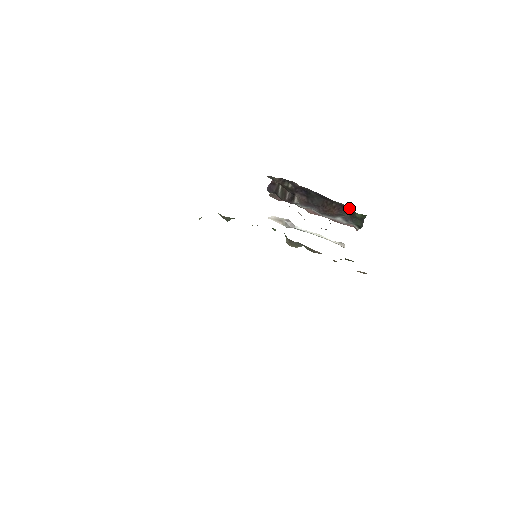
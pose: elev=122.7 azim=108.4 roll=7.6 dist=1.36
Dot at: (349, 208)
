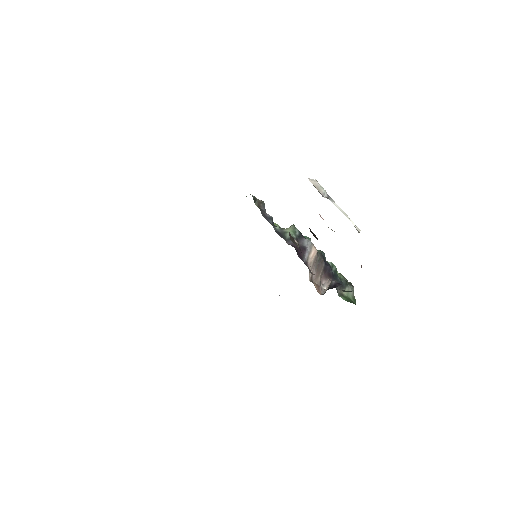
Dot at: occluded
